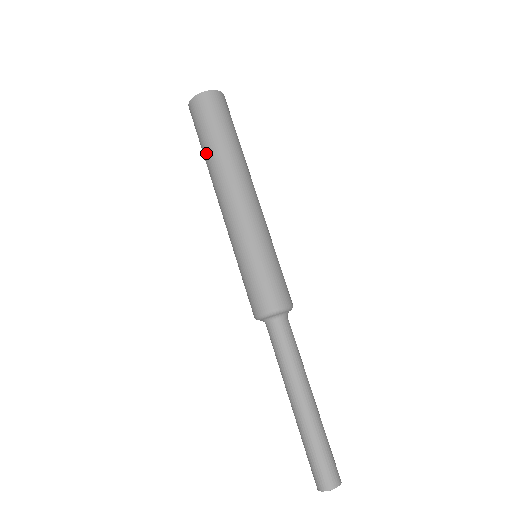
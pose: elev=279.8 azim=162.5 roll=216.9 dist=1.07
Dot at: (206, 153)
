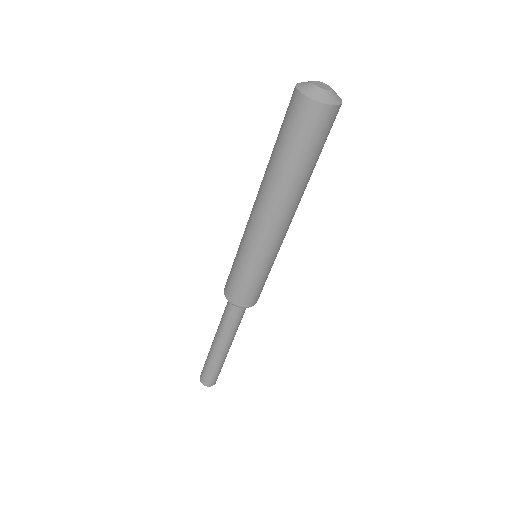
Dot at: (272, 153)
